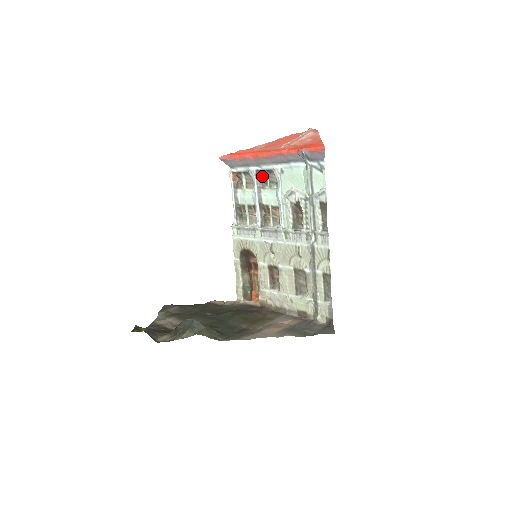
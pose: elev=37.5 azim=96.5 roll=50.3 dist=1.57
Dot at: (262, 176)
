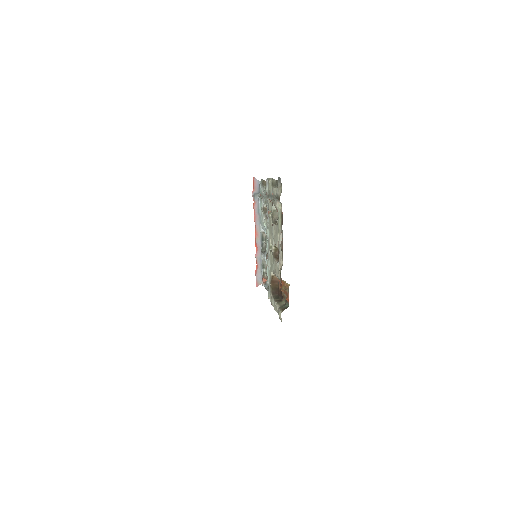
Dot at: (265, 249)
